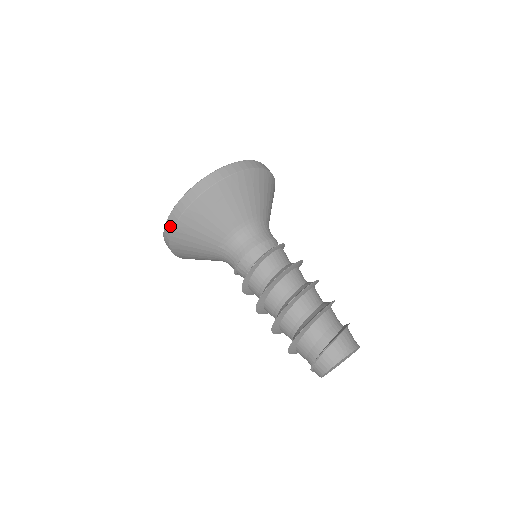
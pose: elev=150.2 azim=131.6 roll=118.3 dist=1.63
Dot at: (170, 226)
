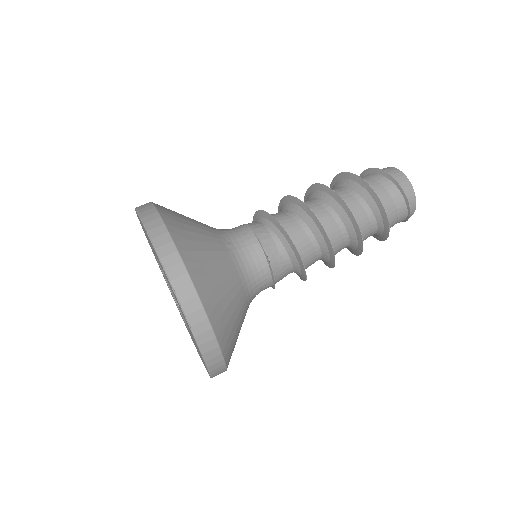
Dot at: (165, 242)
